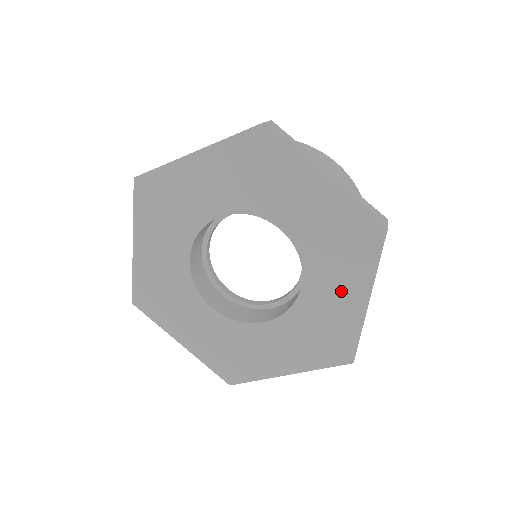
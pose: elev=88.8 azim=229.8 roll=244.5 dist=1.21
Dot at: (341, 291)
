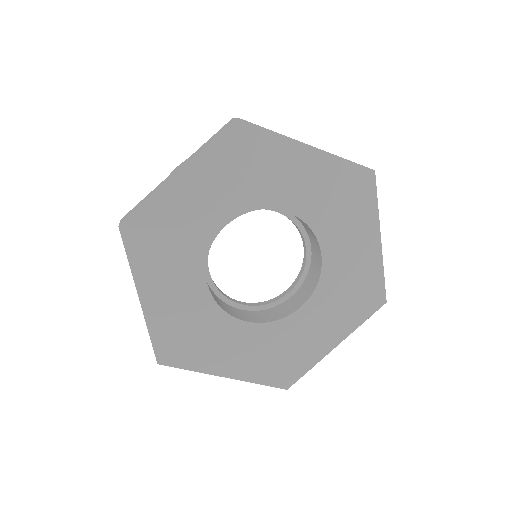
Dot at: (356, 243)
